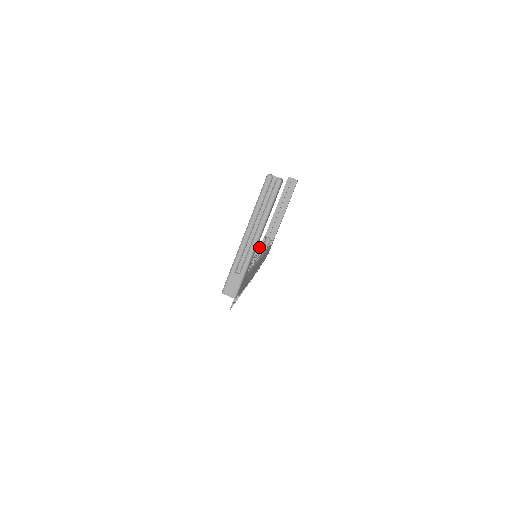
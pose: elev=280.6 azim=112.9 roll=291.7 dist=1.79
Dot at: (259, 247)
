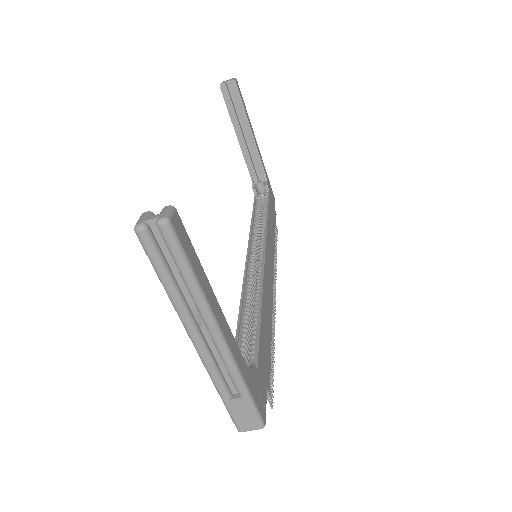
Dot at: (254, 216)
